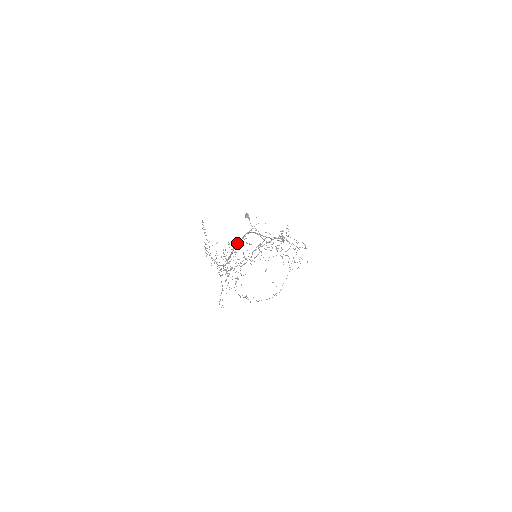
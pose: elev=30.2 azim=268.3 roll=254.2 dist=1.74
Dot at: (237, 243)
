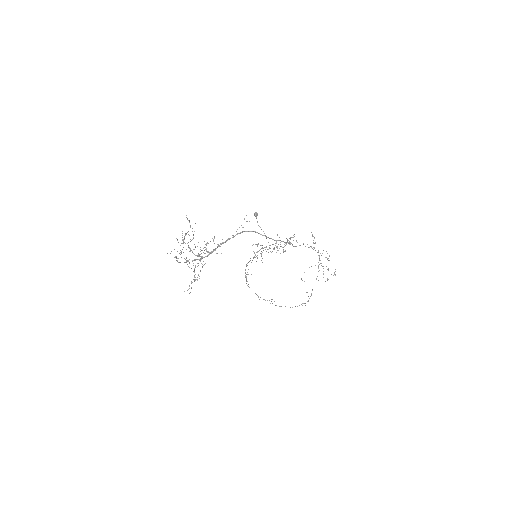
Dot at: (228, 239)
